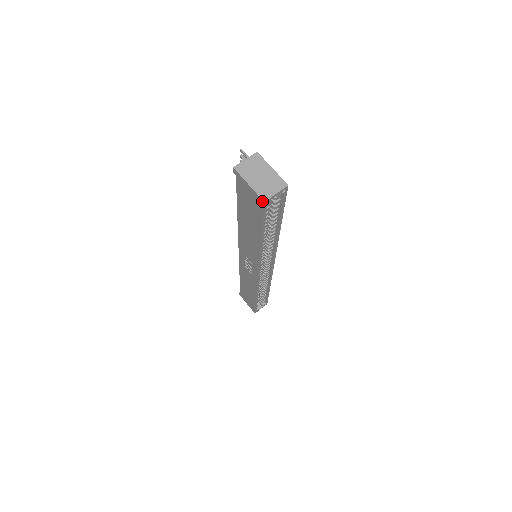
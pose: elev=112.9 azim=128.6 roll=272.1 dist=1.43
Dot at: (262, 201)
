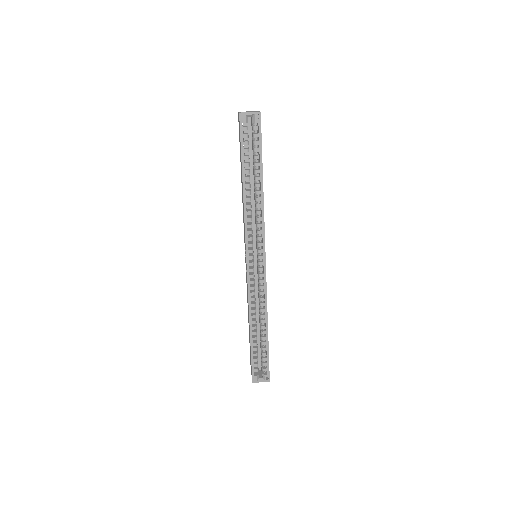
Dot at: (239, 114)
